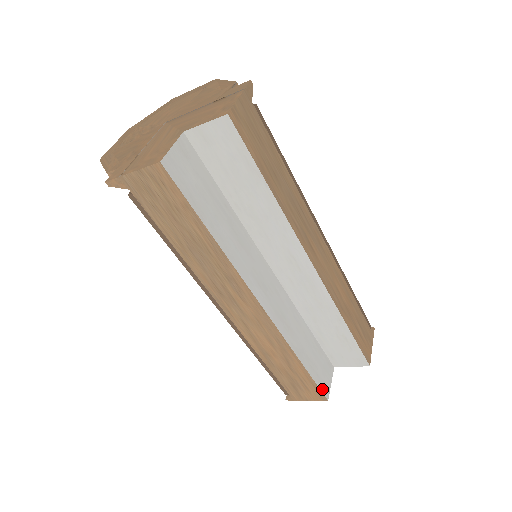
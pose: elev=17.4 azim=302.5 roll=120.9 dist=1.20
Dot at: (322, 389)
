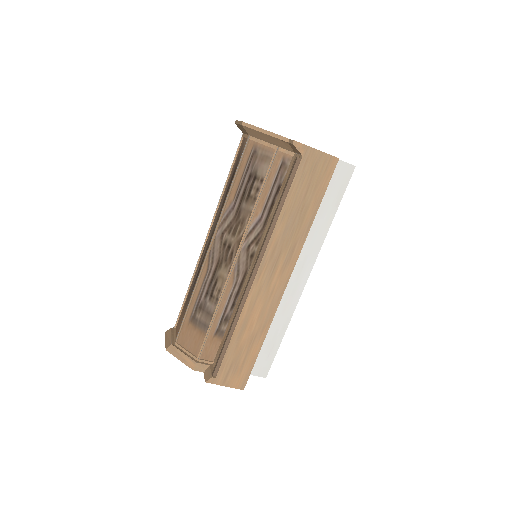
Dot at: (248, 377)
